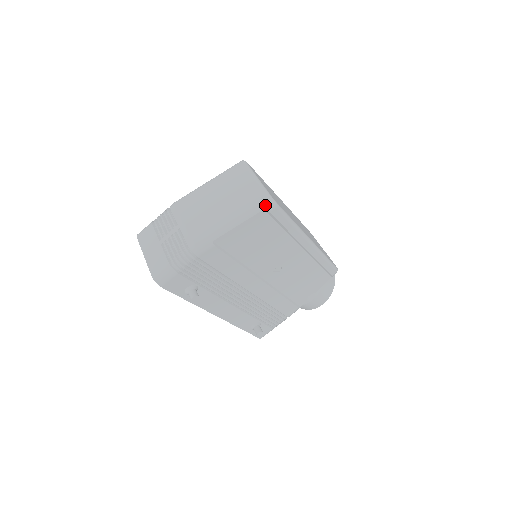
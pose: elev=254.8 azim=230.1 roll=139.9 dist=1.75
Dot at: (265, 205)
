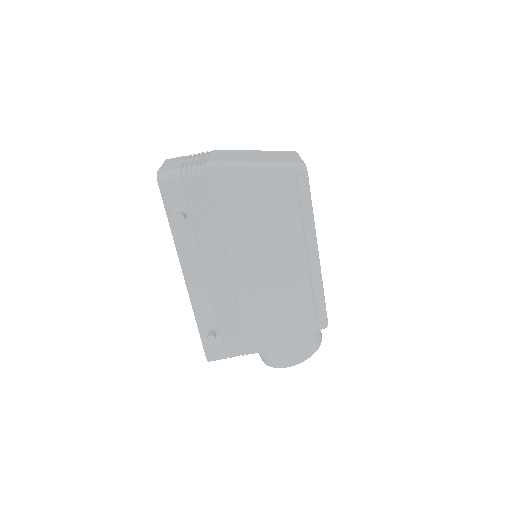
Dot at: (297, 166)
